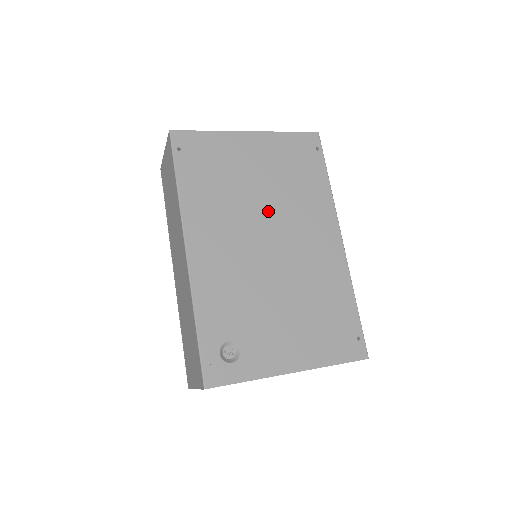
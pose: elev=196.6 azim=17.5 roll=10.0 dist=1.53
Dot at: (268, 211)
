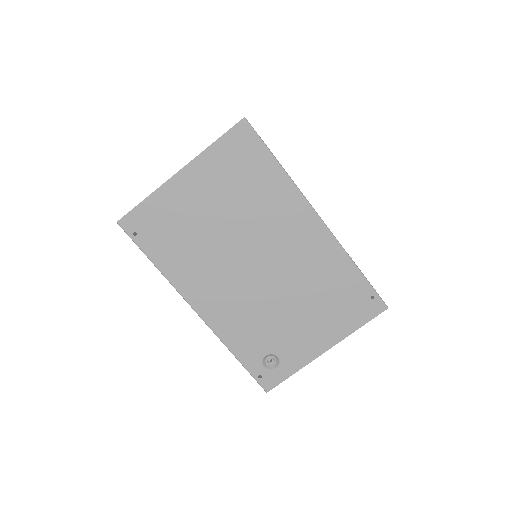
Dot at: (240, 238)
